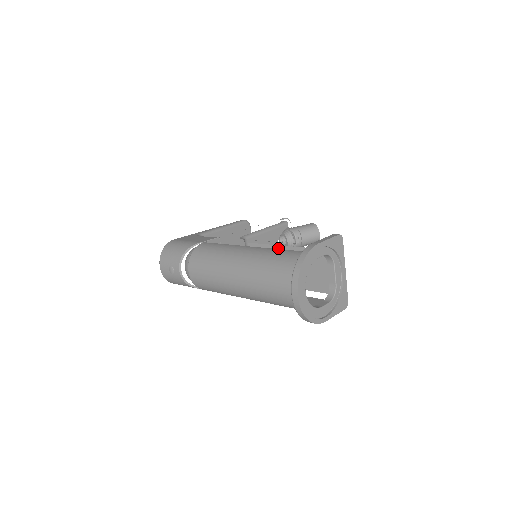
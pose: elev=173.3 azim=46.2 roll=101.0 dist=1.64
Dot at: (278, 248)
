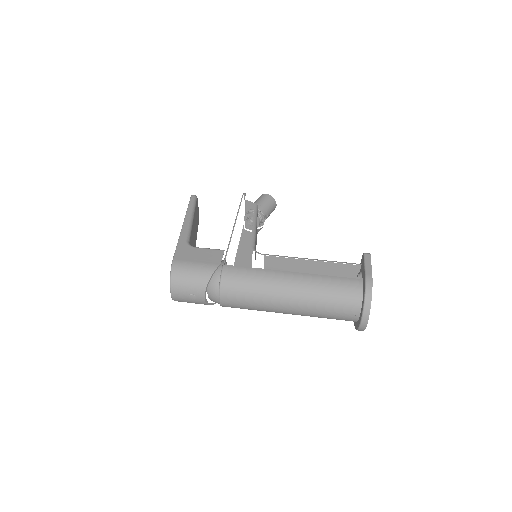
Dot at: (302, 261)
